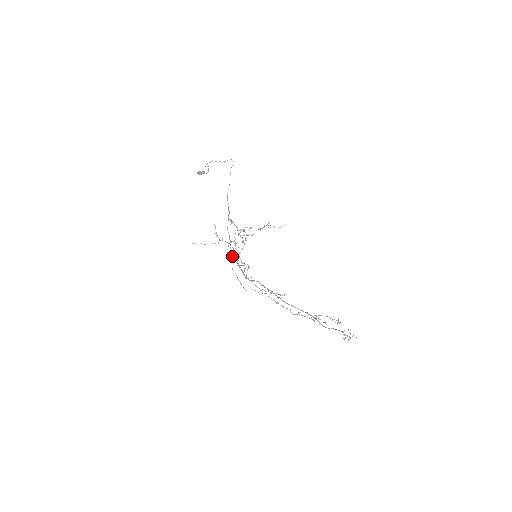
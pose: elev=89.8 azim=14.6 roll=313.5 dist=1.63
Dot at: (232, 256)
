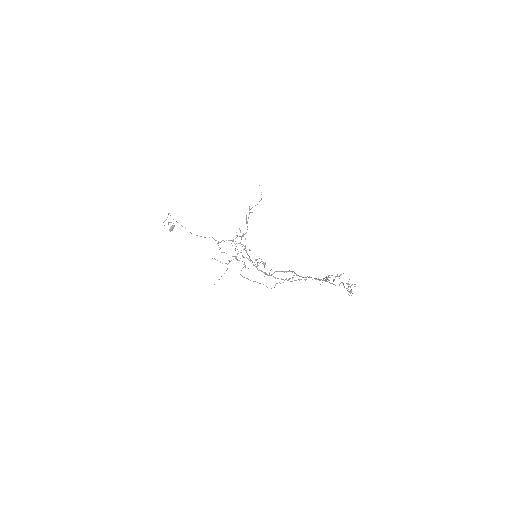
Dot at: occluded
